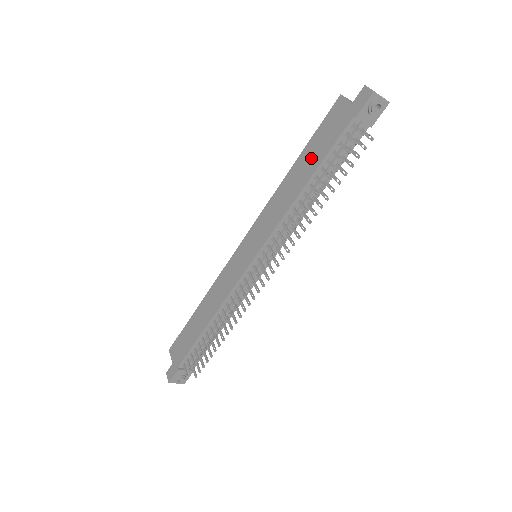
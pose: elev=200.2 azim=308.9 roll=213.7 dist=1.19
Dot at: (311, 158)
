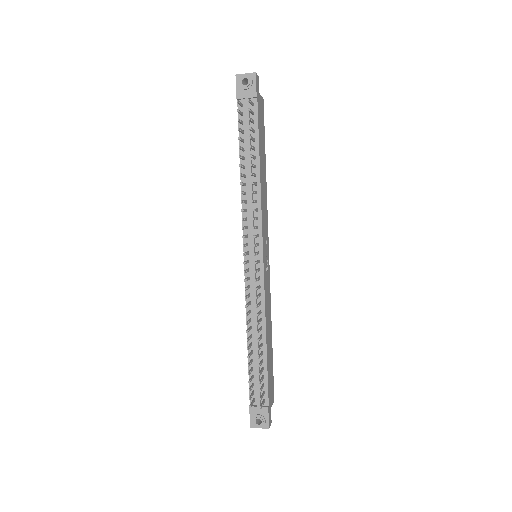
Dot at: occluded
